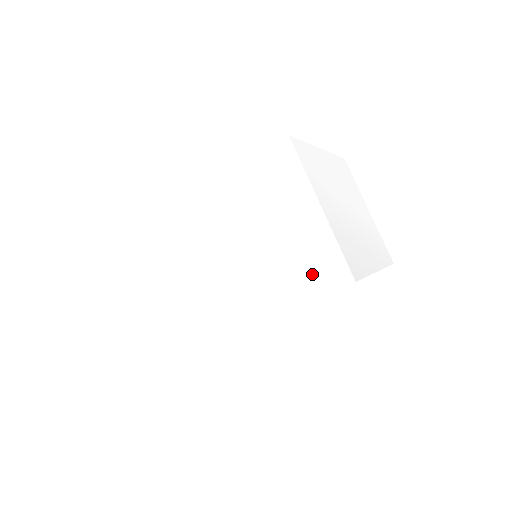
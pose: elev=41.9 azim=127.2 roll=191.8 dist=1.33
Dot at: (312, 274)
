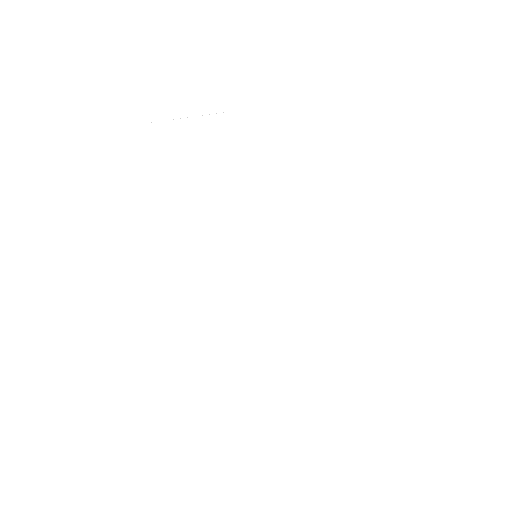
Dot at: occluded
